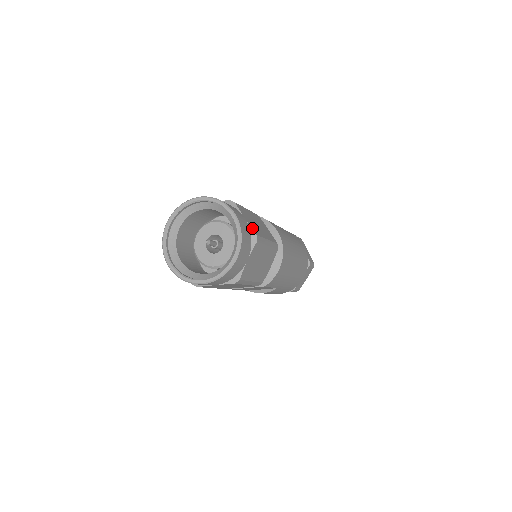
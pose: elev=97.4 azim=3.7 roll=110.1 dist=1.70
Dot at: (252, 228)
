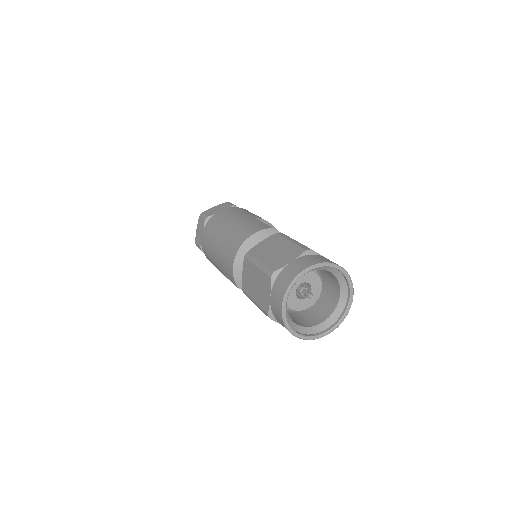
Dot at: occluded
